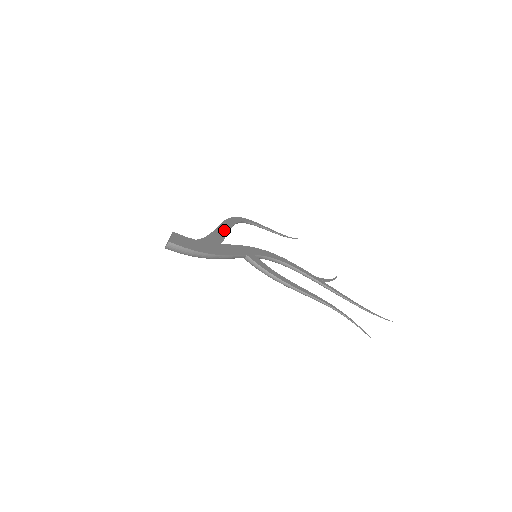
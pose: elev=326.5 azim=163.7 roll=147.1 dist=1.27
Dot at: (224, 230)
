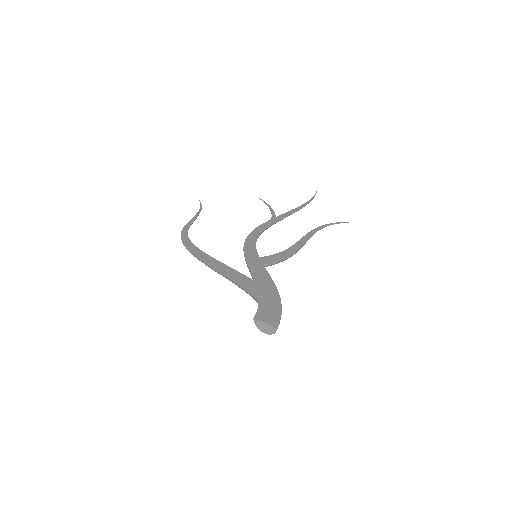
Dot at: (222, 266)
